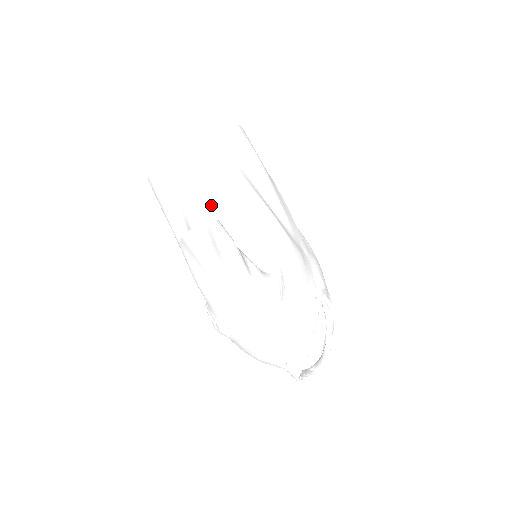
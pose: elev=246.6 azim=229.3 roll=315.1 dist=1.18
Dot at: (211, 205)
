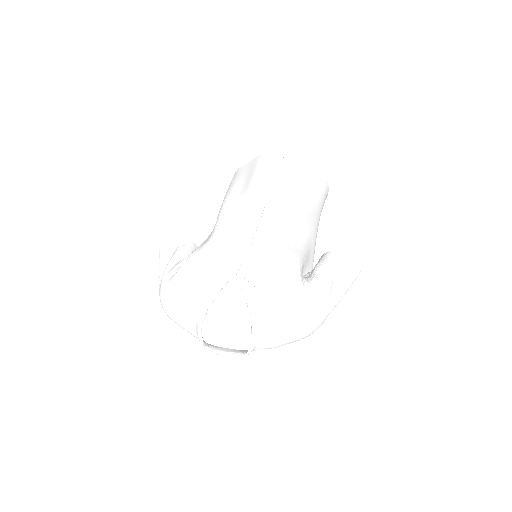
Dot at: occluded
